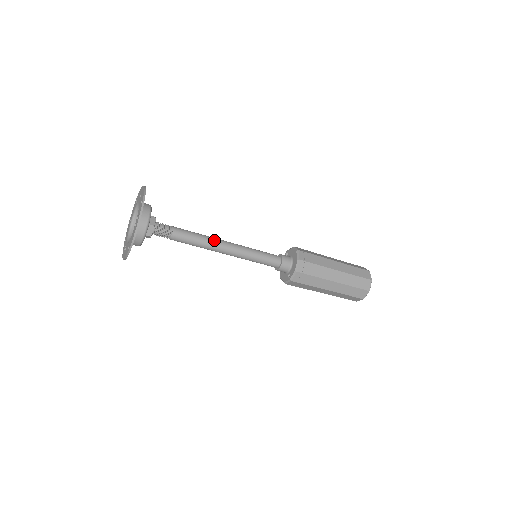
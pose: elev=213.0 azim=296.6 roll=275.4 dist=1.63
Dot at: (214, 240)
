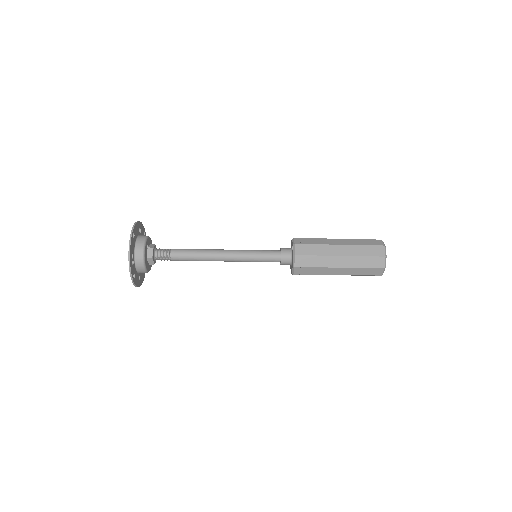
Dot at: occluded
